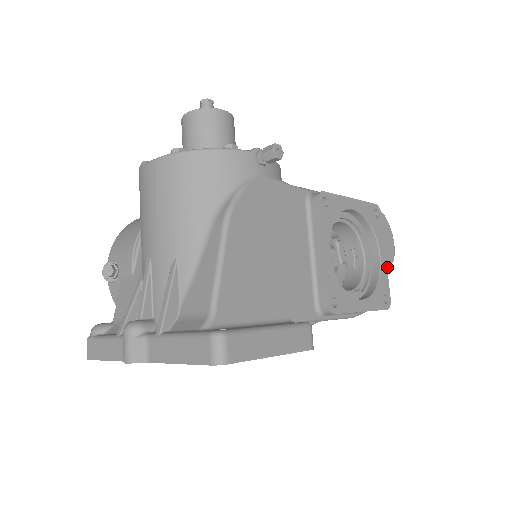
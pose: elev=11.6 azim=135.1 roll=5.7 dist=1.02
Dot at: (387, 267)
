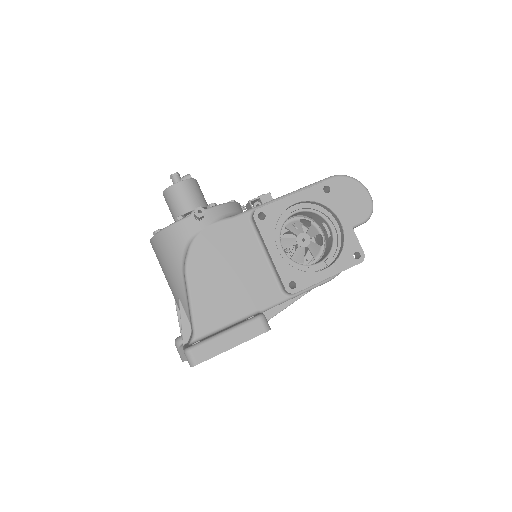
Dot at: (364, 221)
